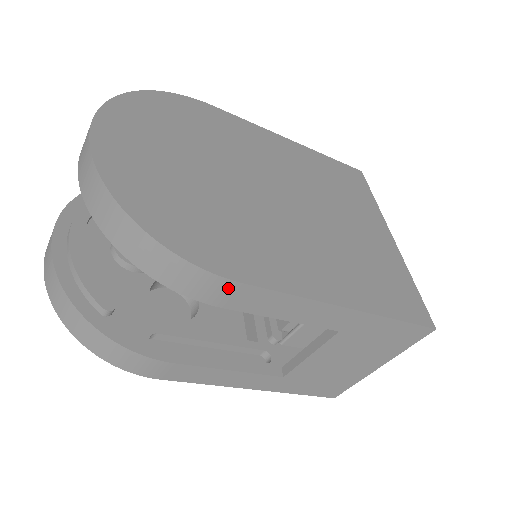
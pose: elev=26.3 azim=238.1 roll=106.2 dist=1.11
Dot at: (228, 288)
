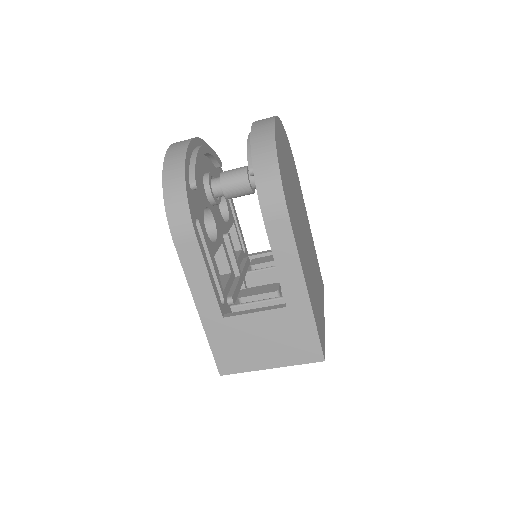
Dot at: (282, 216)
